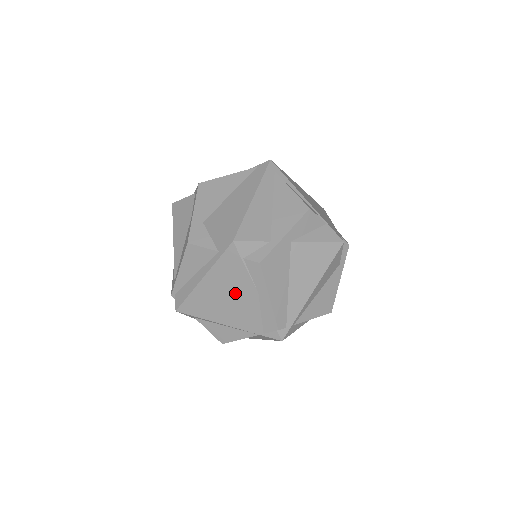
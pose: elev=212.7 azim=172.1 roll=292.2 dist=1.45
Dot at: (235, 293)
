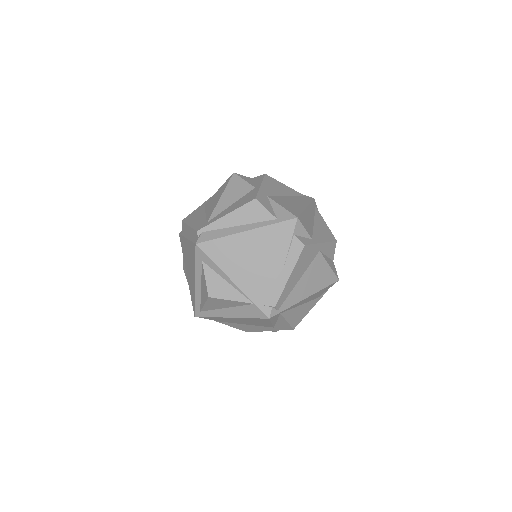
Dot at: (264, 257)
